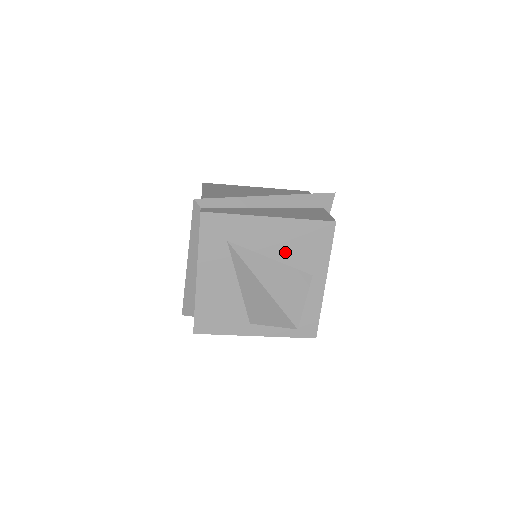
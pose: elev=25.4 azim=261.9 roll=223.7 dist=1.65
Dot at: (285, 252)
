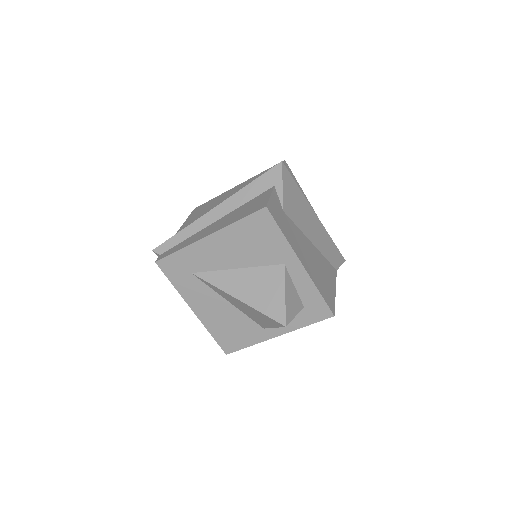
Dot at: (244, 257)
